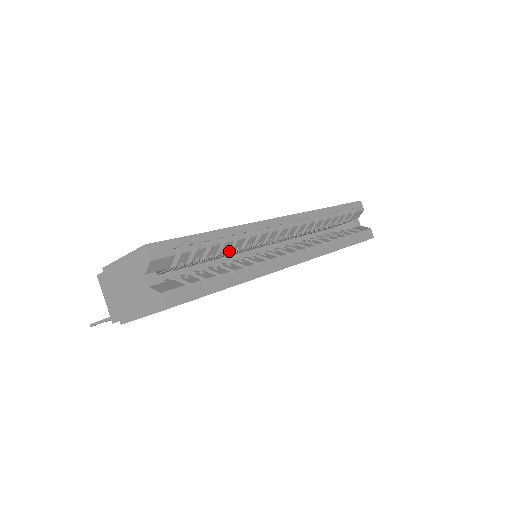
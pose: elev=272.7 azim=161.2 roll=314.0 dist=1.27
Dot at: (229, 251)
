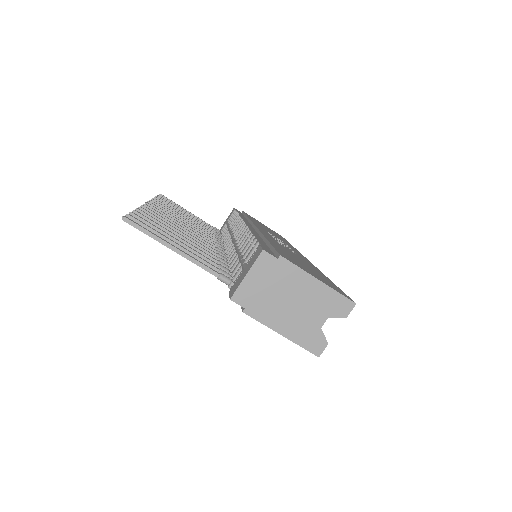
Dot at: occluded
